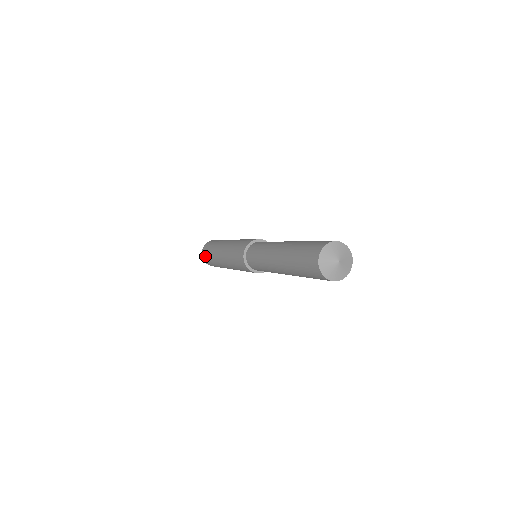
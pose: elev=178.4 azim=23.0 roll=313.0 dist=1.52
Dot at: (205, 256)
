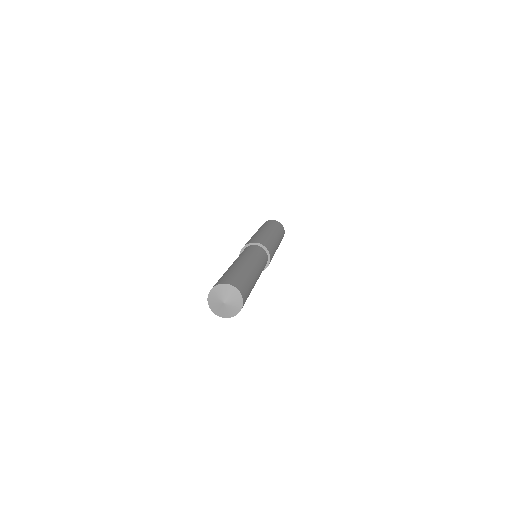
Dot at: occluded
